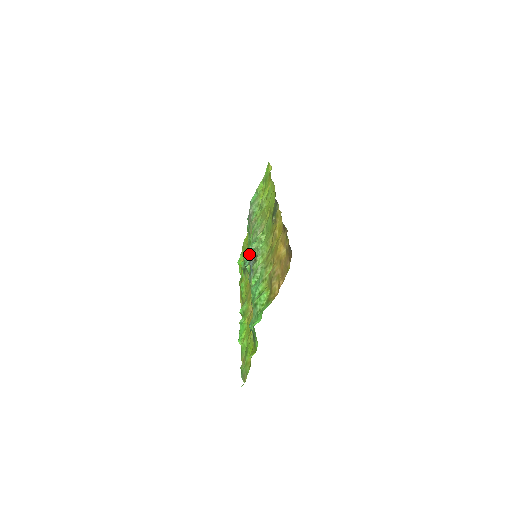
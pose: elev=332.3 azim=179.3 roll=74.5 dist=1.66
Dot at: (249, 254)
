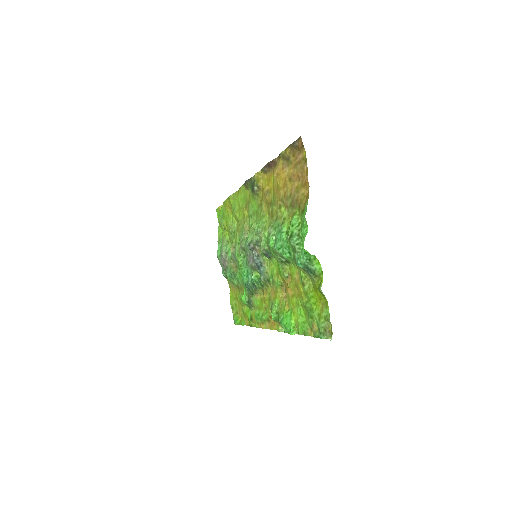
Dot at: (247, 271)
